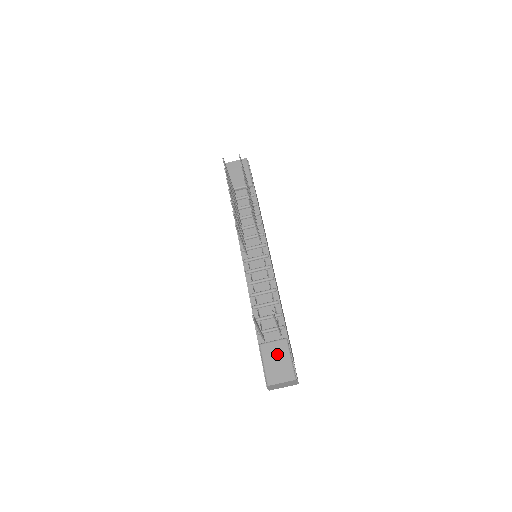
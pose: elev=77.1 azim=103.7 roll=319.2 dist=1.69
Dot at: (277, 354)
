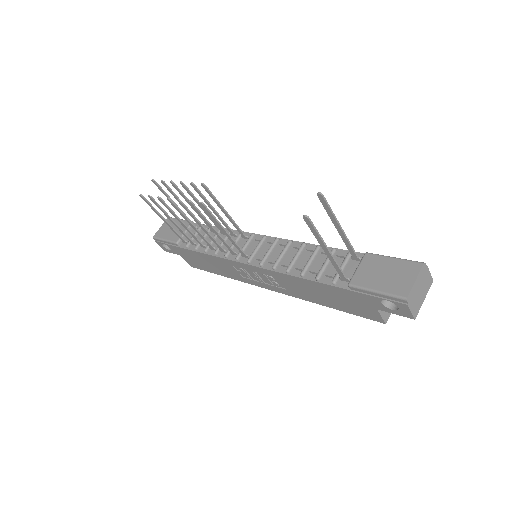
Dot at: (375, 270)
